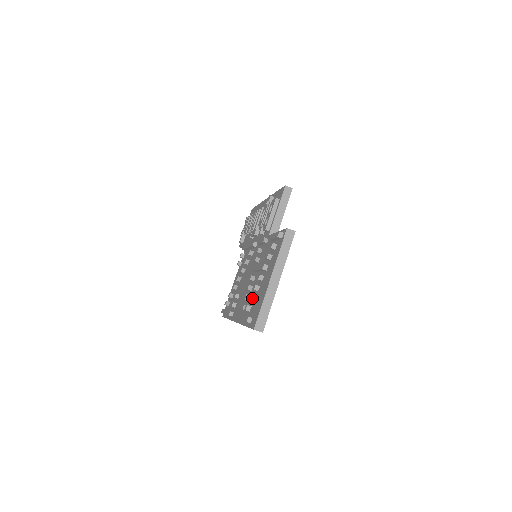
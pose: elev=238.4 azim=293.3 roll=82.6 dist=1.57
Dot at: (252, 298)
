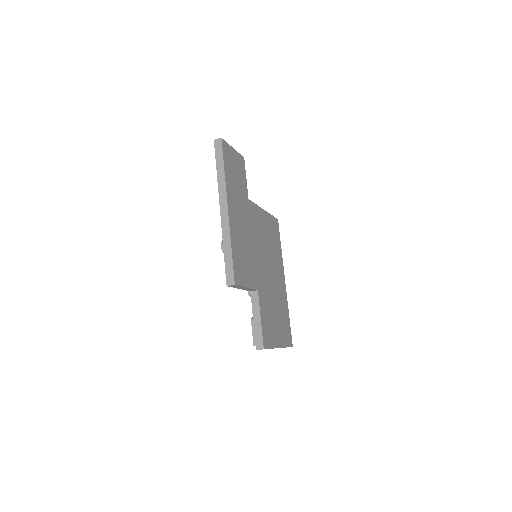
Dot at: occluded
